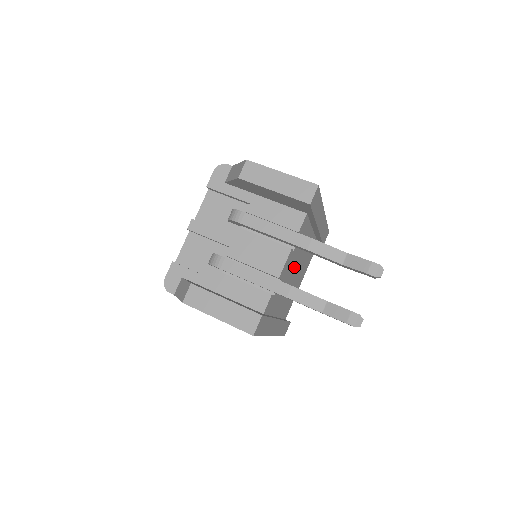
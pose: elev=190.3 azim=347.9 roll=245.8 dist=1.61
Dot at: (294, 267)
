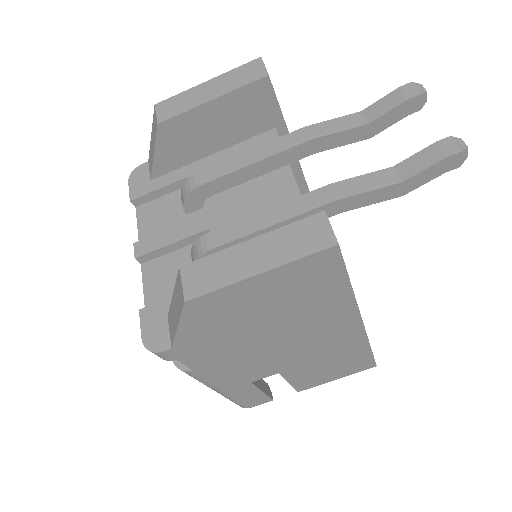
Dot at: occluded
